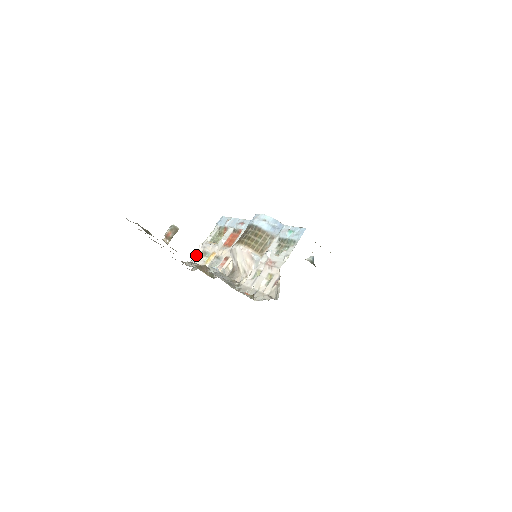
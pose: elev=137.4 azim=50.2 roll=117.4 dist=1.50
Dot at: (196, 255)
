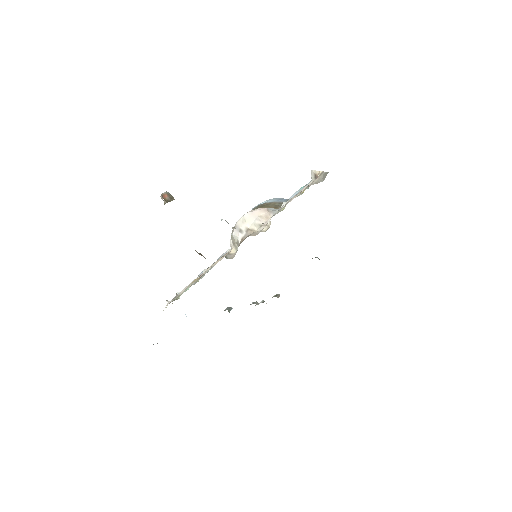
Dot at: occluded
